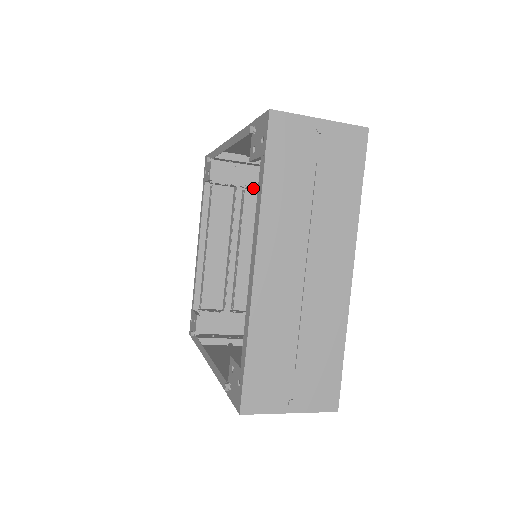
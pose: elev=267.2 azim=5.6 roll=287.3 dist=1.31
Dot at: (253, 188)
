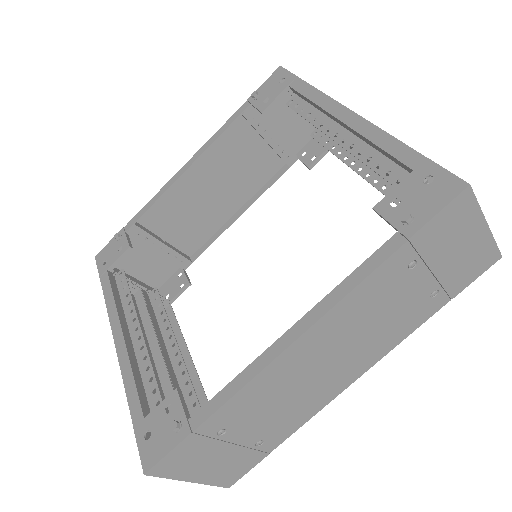
Dot at: (157, 297)
